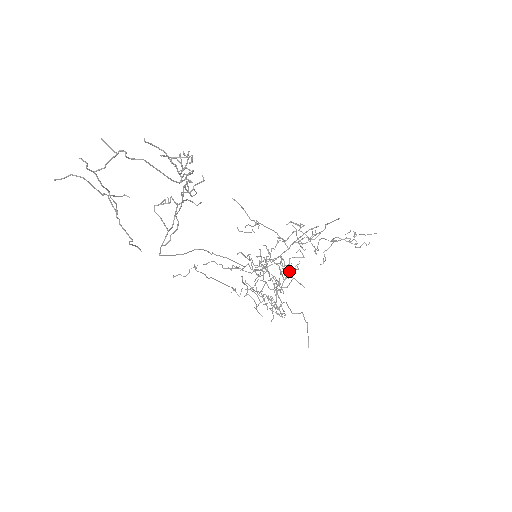
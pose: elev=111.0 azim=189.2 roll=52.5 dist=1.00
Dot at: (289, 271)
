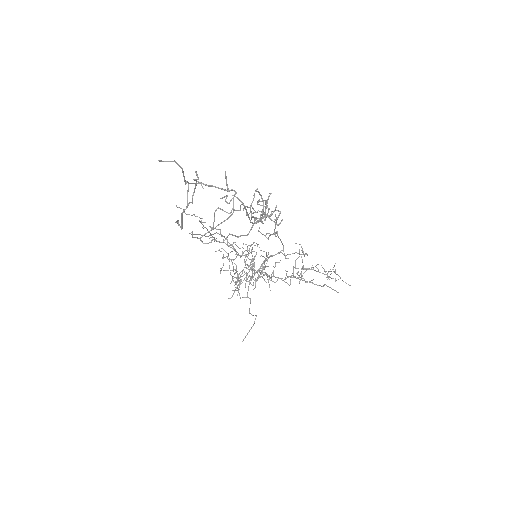
Dot at: (268, 266)
